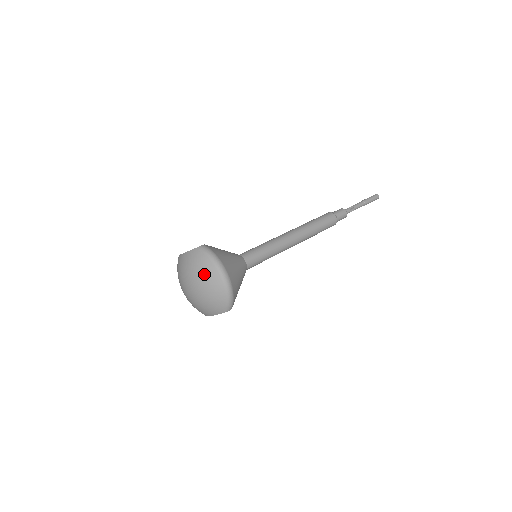
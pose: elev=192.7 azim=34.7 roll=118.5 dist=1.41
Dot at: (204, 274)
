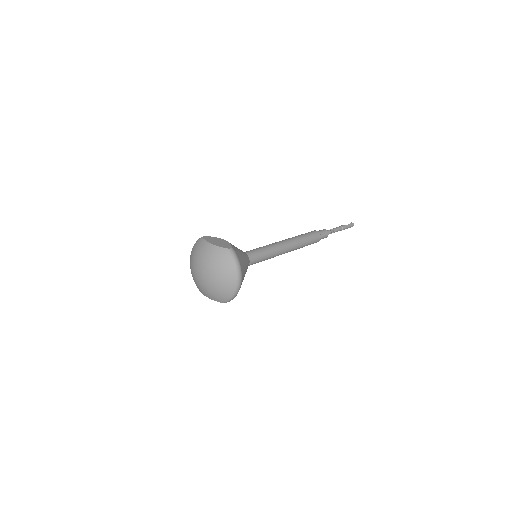
Dot at: (224, 273)
